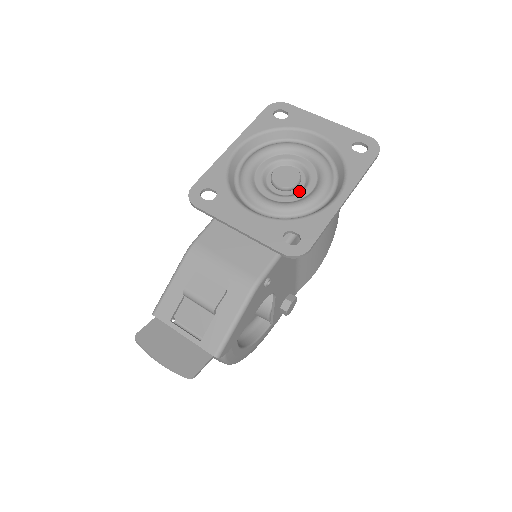
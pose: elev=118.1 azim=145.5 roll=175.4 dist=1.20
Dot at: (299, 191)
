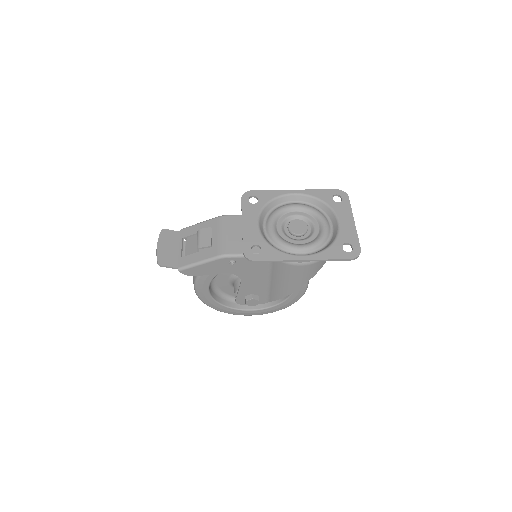
Dot at: (295, 239)
